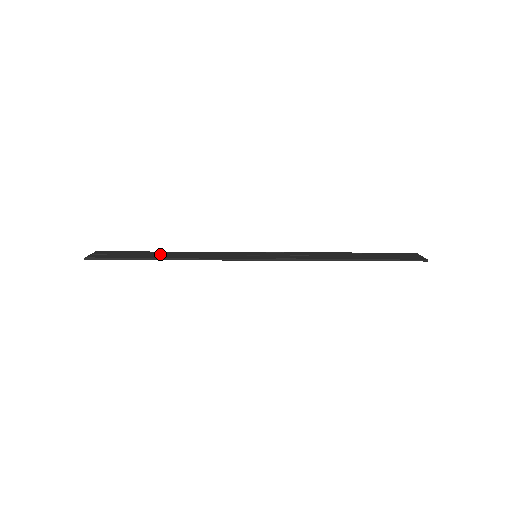
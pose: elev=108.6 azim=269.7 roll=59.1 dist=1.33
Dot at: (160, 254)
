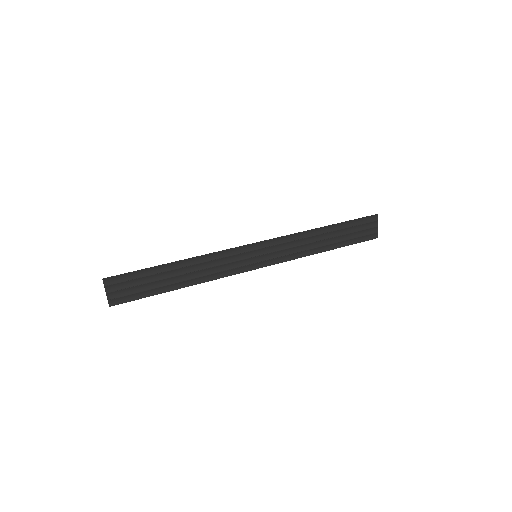
Dot at: (173, 278)
